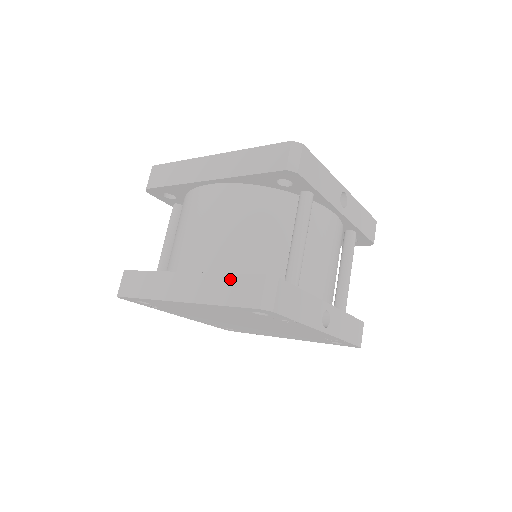
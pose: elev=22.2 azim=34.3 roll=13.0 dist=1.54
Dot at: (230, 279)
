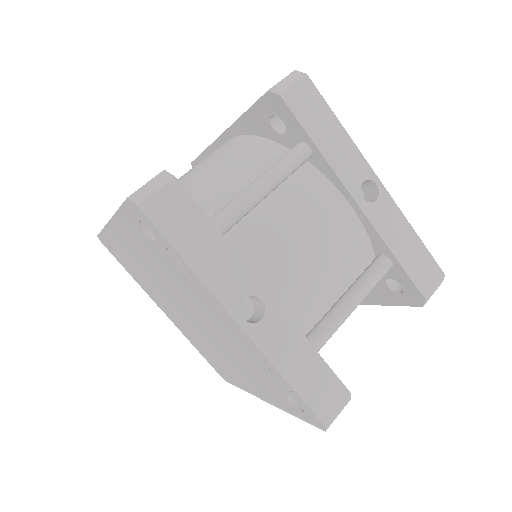
Dot at: occluded
